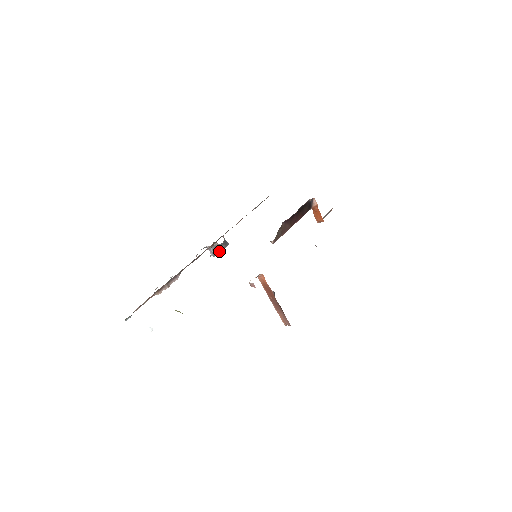
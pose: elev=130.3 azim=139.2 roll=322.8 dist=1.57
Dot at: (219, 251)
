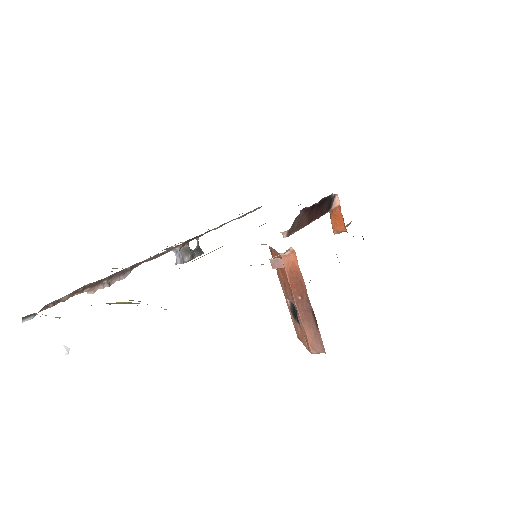
Dot at: (190, 257)
